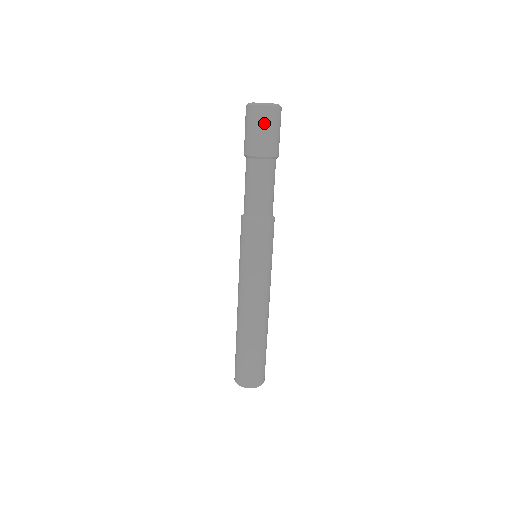
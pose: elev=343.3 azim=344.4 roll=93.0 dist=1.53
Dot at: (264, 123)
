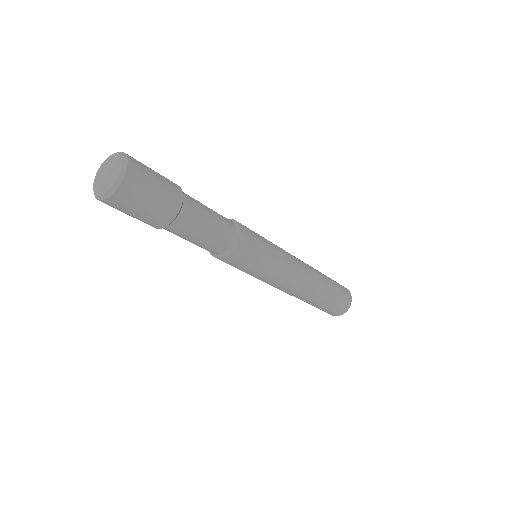
Dot at: (131, 207)
